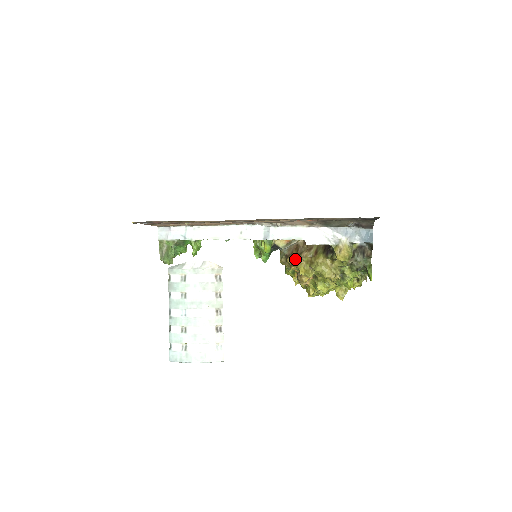
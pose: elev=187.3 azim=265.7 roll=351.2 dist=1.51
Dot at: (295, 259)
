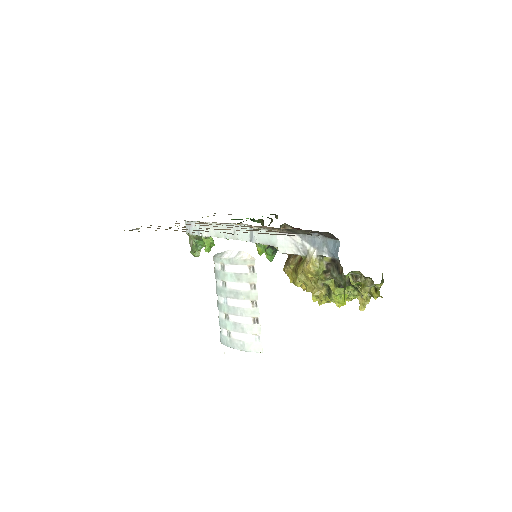
Dot at: occluded
